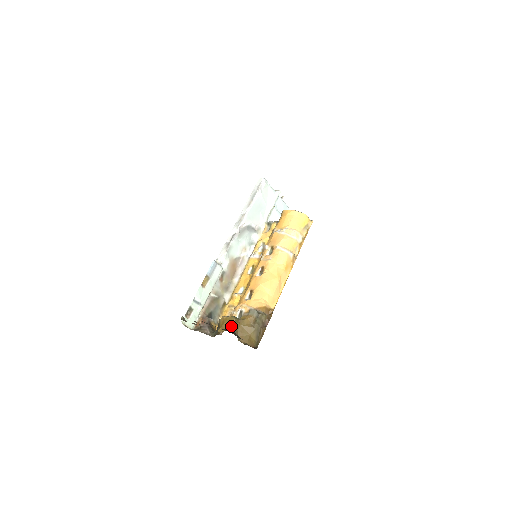
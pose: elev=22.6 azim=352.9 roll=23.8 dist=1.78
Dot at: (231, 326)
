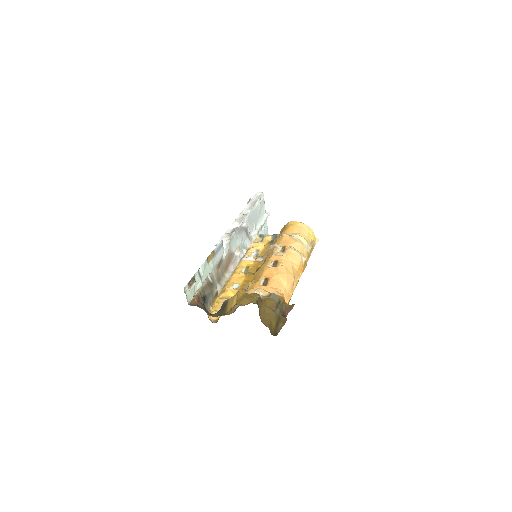
Dot at: (256, 301)
